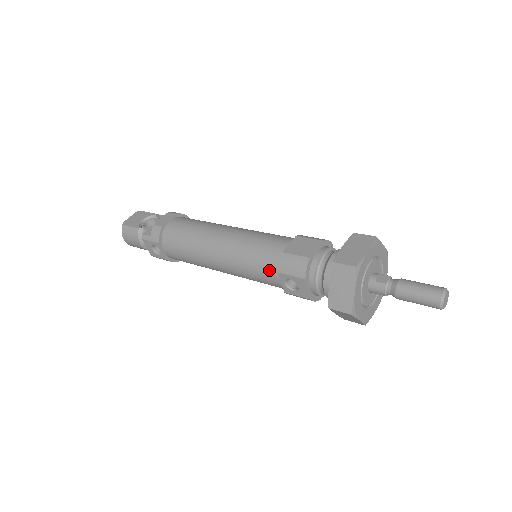
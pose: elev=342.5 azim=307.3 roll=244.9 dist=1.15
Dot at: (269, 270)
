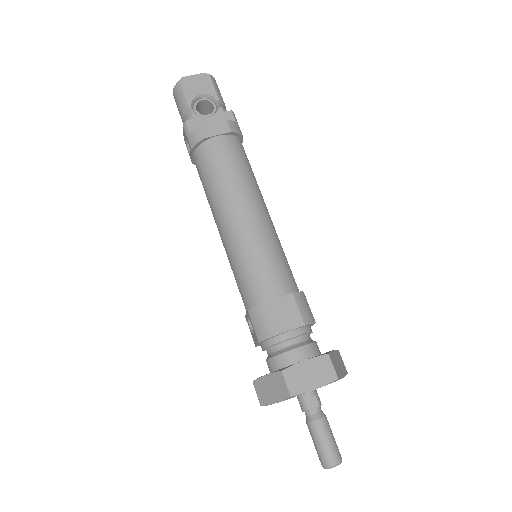
Dot at: (245, 296)
